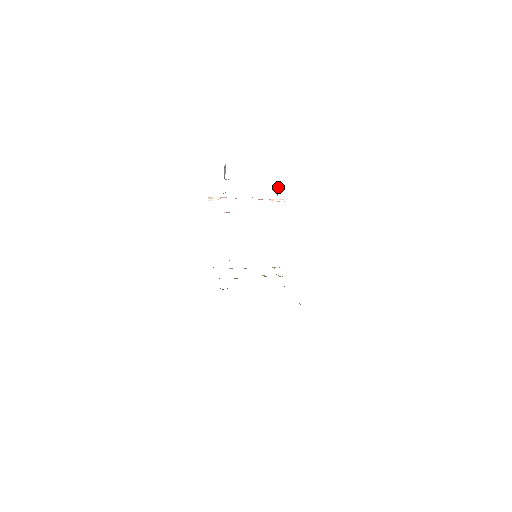
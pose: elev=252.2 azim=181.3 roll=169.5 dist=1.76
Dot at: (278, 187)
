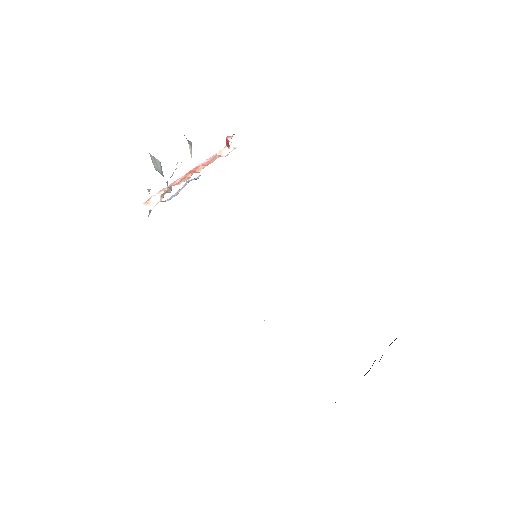
Dot at: (227, 138)
